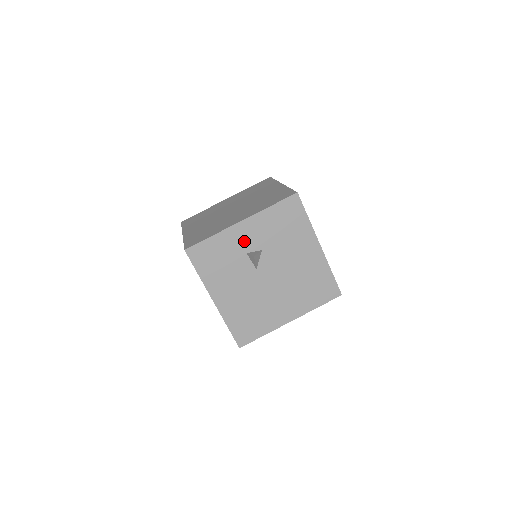
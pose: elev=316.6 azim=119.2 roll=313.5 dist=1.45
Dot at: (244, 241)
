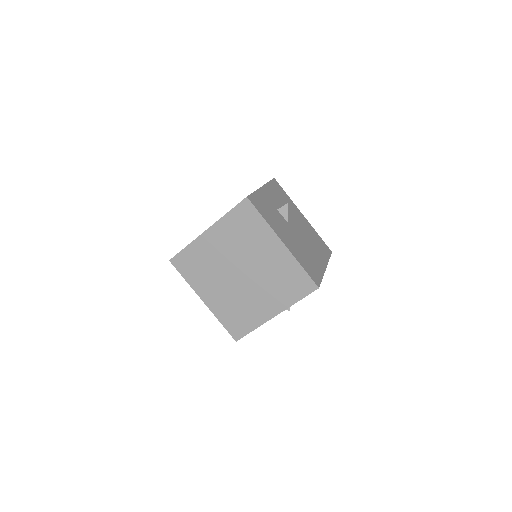
Dot at: (271, 201)
